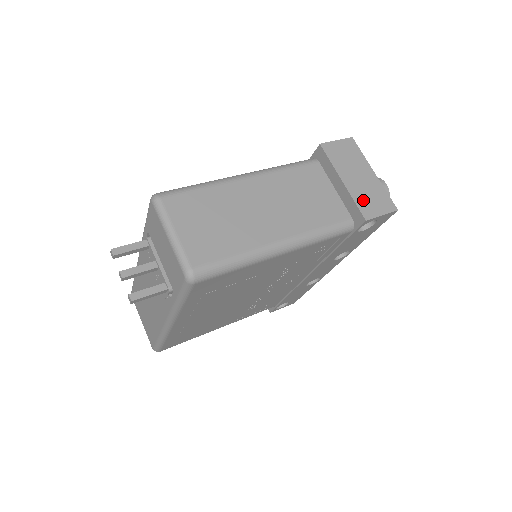
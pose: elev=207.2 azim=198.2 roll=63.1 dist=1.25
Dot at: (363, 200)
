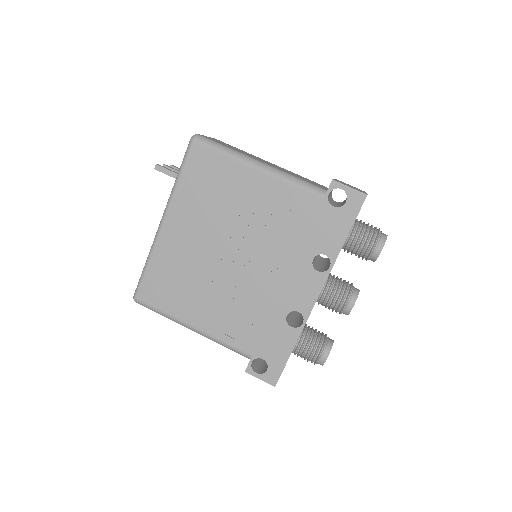
Dot at: occluded
